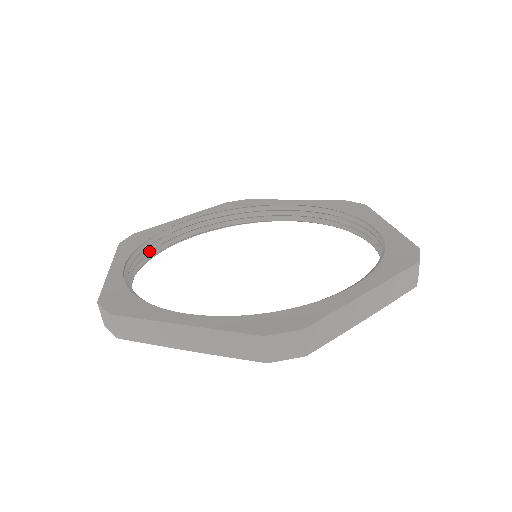
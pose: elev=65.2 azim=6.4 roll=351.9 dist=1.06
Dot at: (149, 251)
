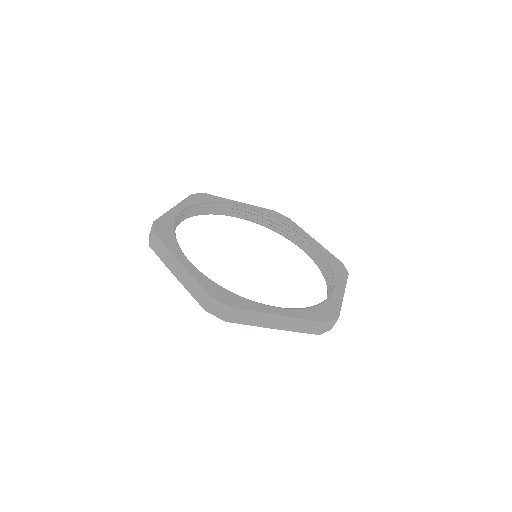
Dot at: (205, 210)
